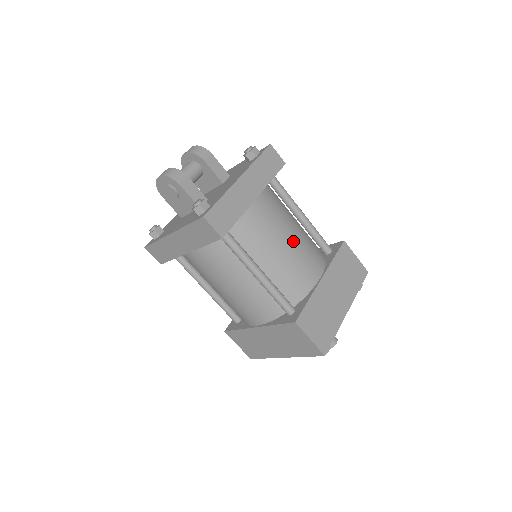
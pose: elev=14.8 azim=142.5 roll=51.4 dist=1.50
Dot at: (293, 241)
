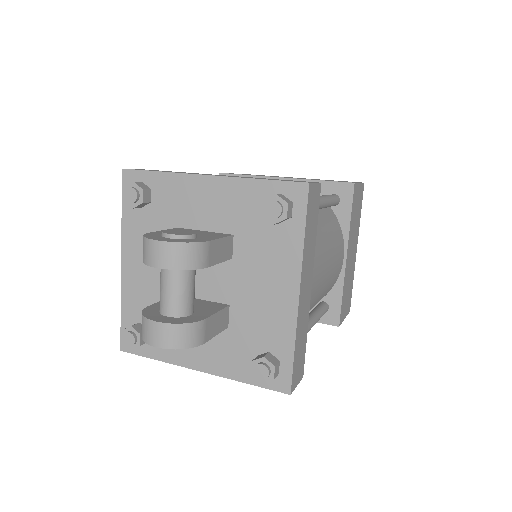
Dot at: (330, 262)
